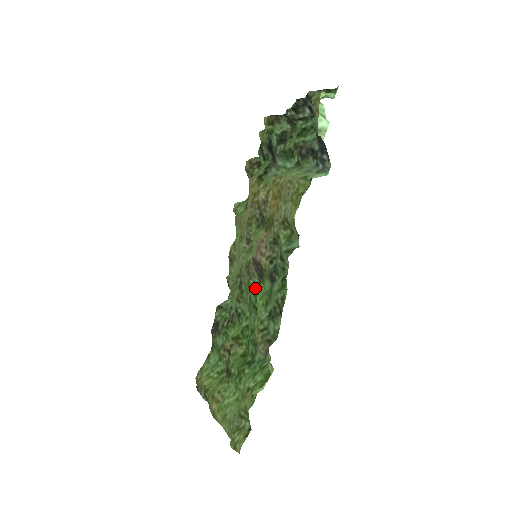
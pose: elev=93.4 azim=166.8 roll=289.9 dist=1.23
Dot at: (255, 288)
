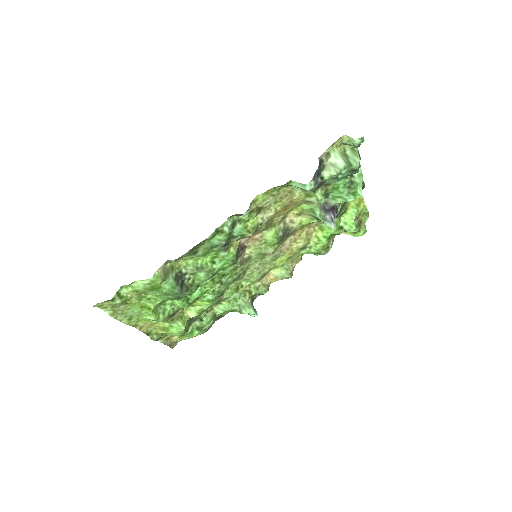
Dot at: (230, 267)
